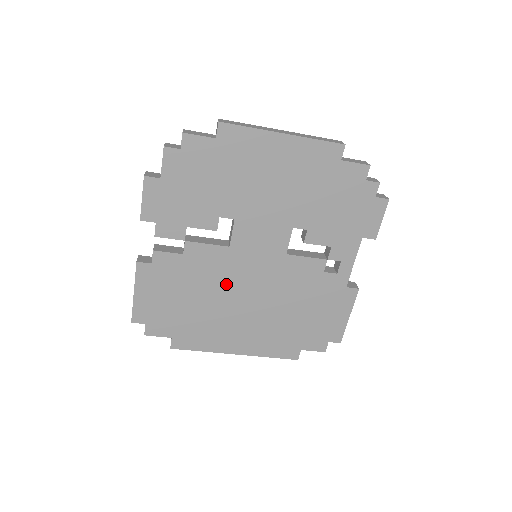
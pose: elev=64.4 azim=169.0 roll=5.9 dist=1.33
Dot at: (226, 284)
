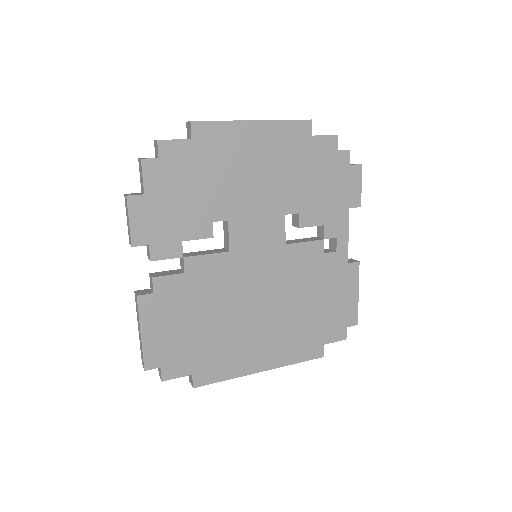
Dot at: (235, 294)
